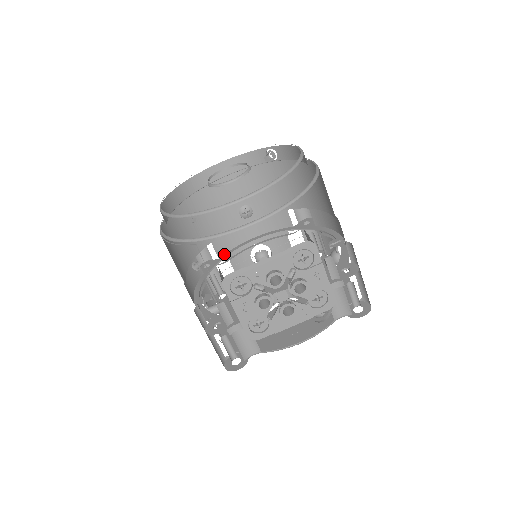
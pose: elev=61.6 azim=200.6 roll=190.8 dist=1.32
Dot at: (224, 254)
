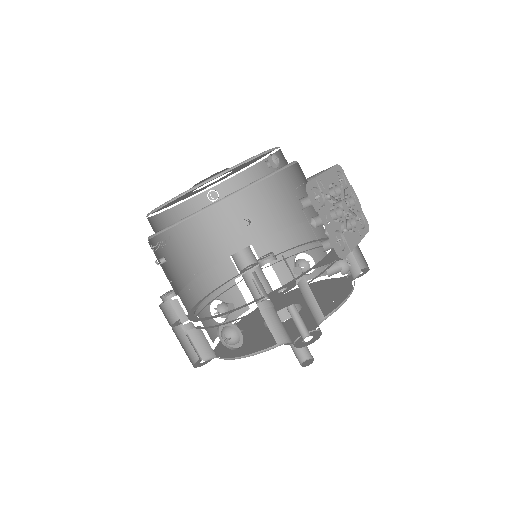
Dot at: (190, 310)
